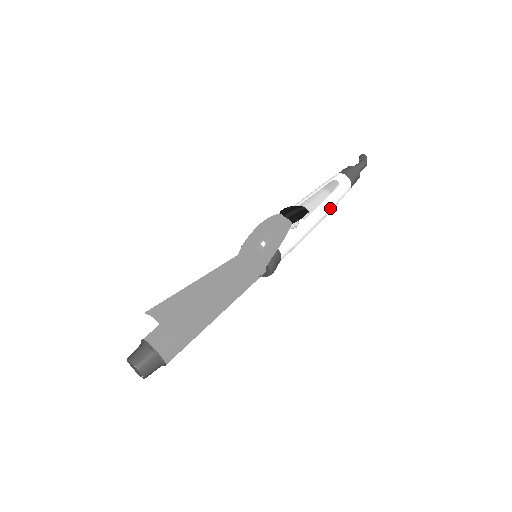
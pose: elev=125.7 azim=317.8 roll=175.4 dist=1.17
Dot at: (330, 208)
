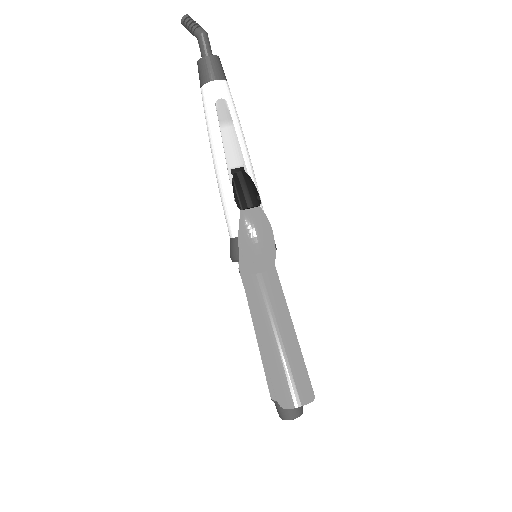
Dot at: (242, 133)
